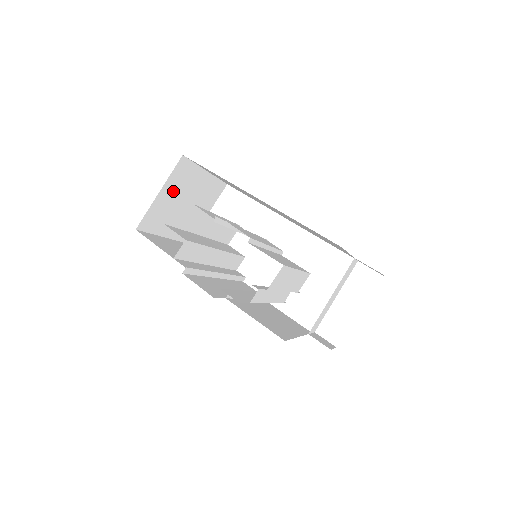
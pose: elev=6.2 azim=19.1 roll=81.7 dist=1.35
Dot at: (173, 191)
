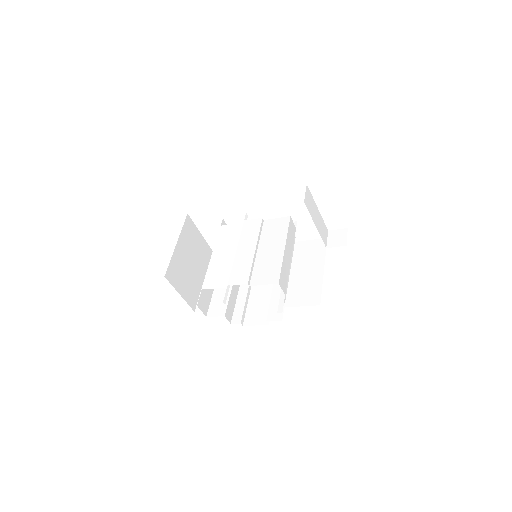
Dot at: (181, 280)
